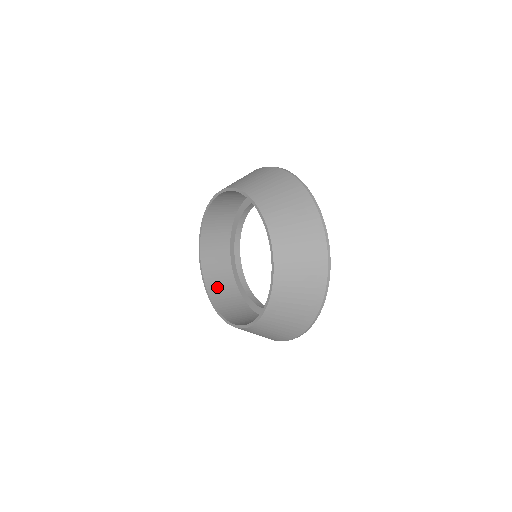
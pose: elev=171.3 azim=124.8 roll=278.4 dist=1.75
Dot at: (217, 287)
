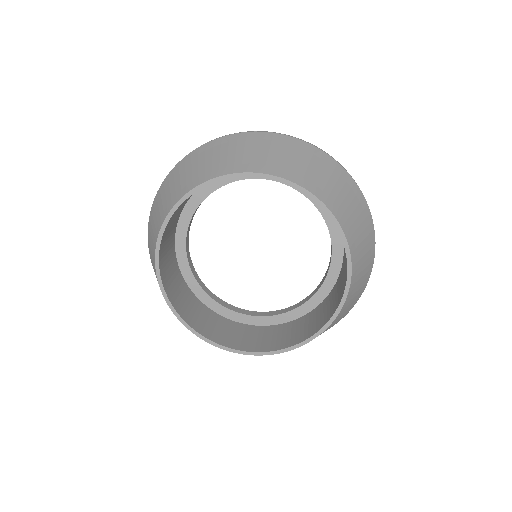
Dot at: (256, 343)
